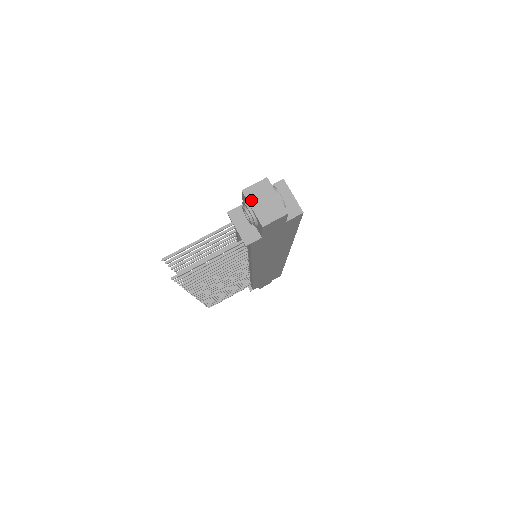
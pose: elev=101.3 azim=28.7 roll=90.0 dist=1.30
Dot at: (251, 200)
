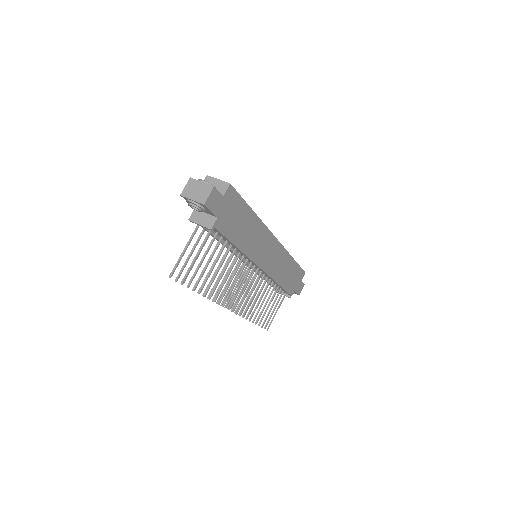
Dot at: (188, 196)
